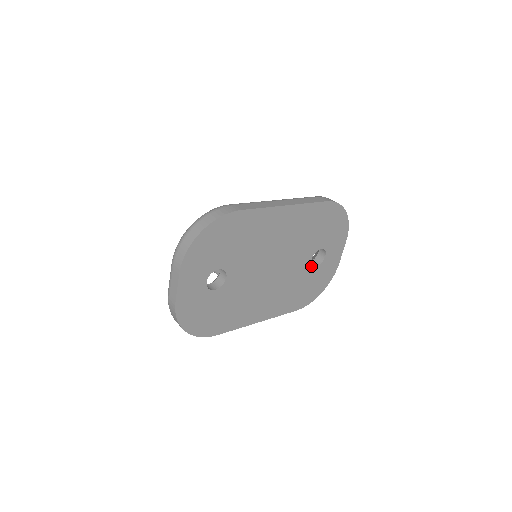
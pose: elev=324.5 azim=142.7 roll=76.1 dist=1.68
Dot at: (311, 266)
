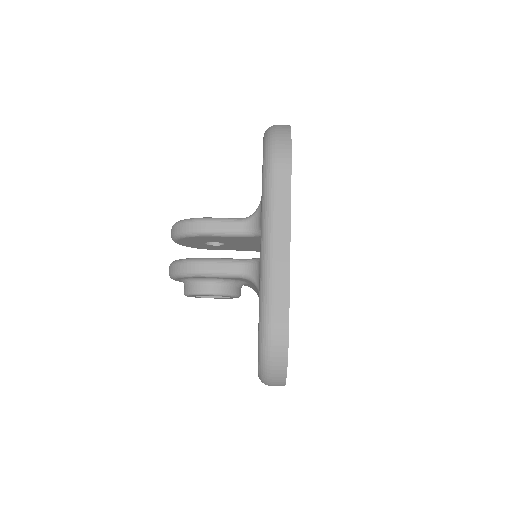
Dot at: occluded
